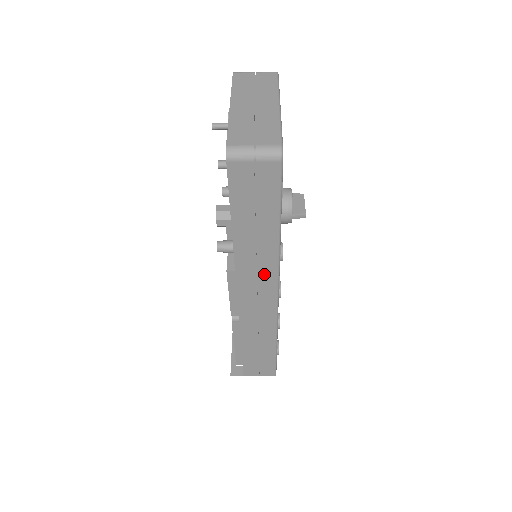
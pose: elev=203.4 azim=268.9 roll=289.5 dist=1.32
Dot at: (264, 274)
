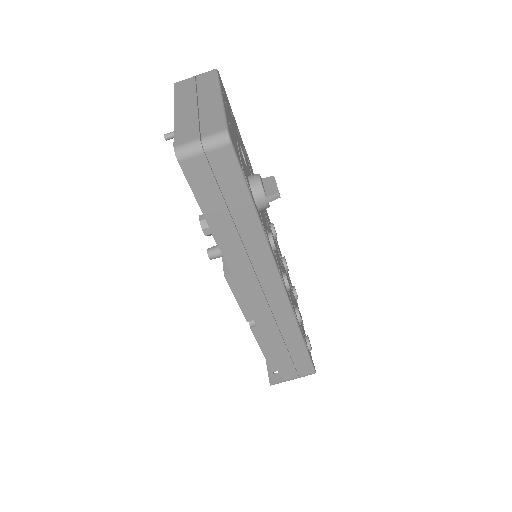
Dot at: (261, 268)
